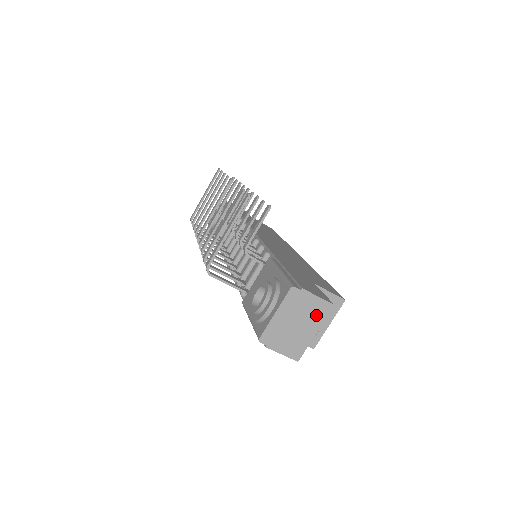
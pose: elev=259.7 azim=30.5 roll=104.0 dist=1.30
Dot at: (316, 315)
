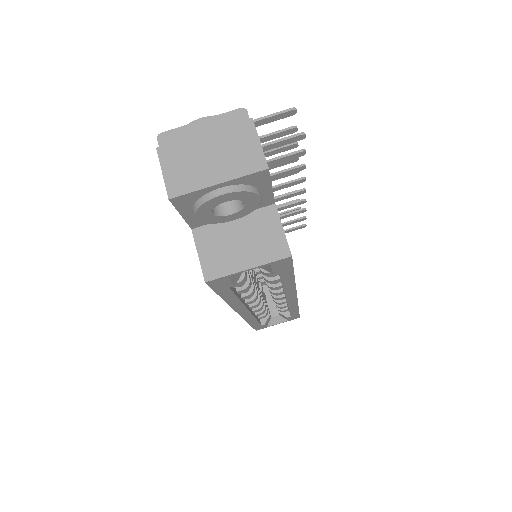
Dot at: (239, 161)
